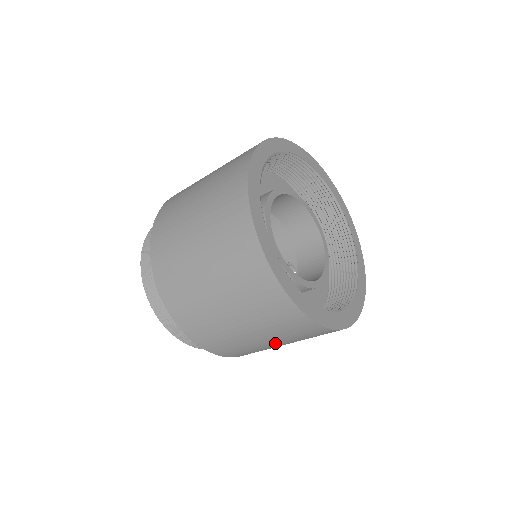
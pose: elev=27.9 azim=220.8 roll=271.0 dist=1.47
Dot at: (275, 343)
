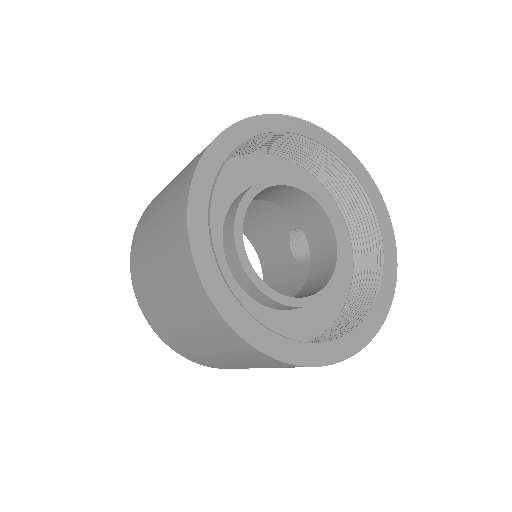
Dot at: occluded
